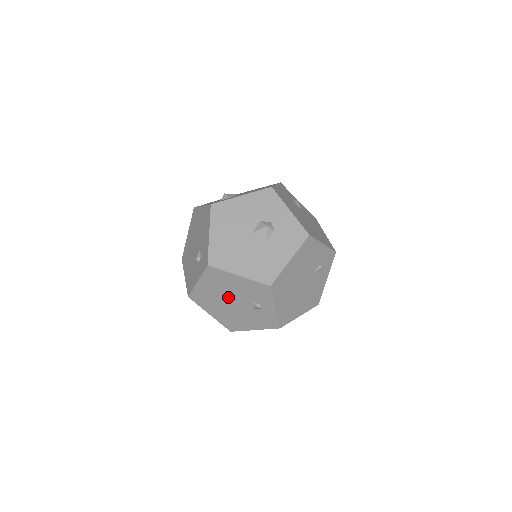
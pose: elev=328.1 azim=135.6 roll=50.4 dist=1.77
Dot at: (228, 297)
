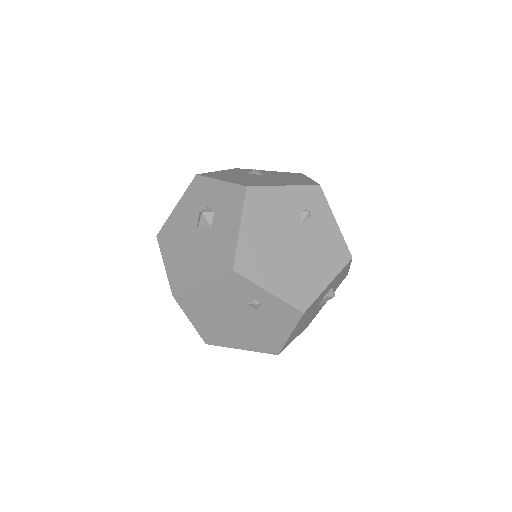
Dot at: (226, 316)
